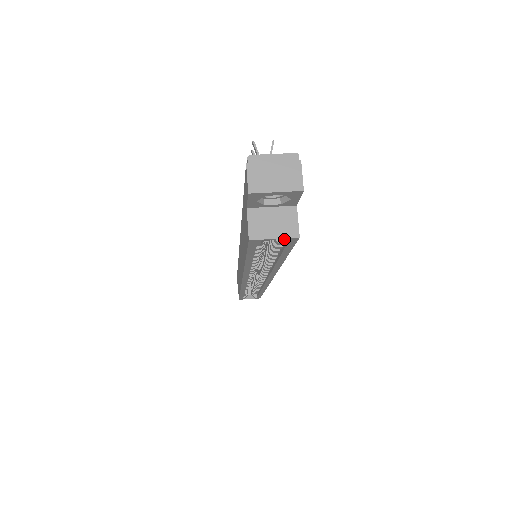
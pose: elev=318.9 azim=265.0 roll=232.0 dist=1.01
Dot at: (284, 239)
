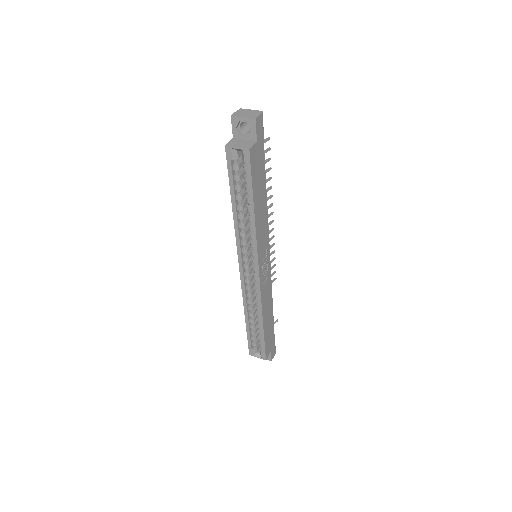
Dot at: (243, 153)
